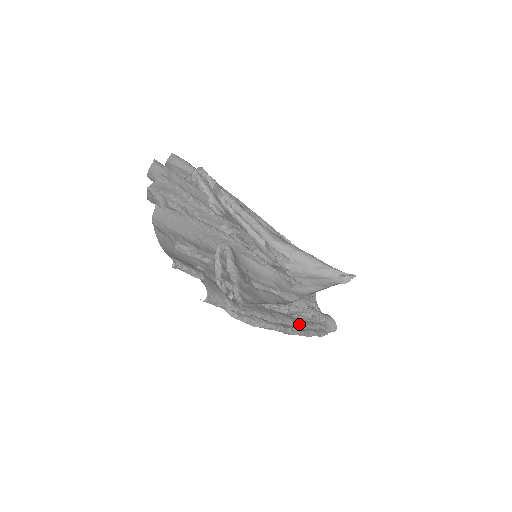
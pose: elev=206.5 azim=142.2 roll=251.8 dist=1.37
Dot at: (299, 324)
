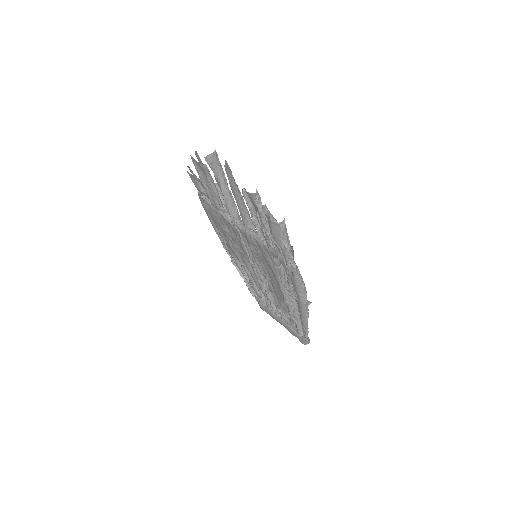
Dot at: occluded
